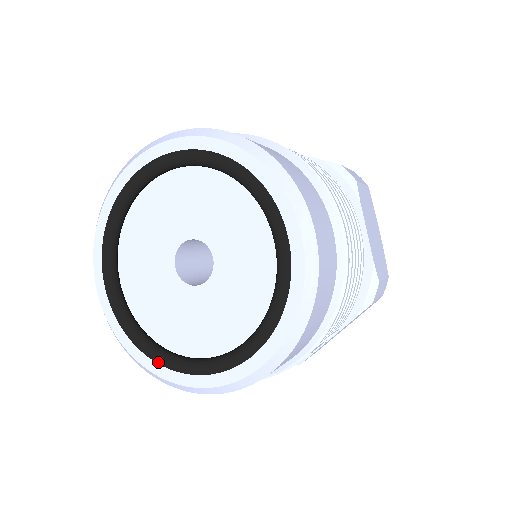
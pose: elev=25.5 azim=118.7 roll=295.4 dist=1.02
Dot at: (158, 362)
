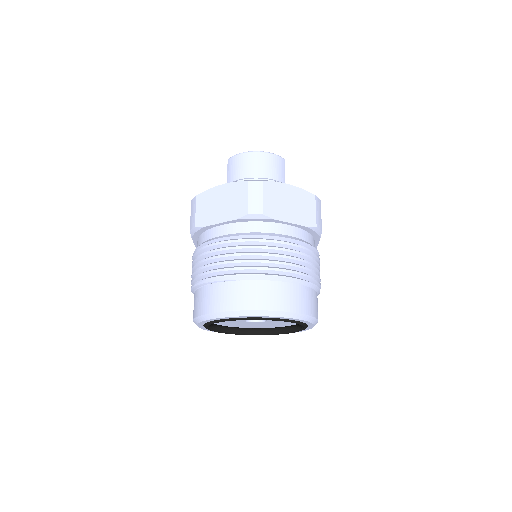
Dot at: occluded
